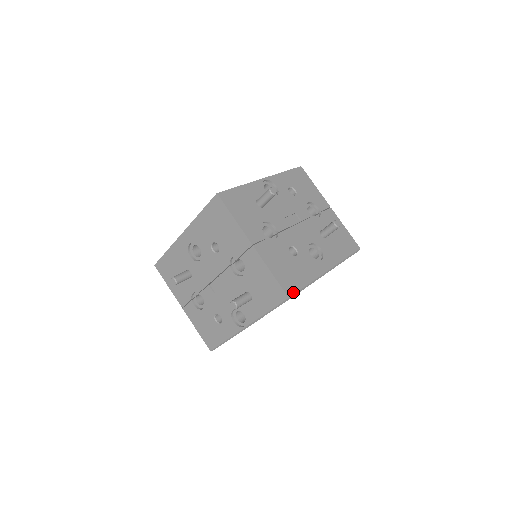
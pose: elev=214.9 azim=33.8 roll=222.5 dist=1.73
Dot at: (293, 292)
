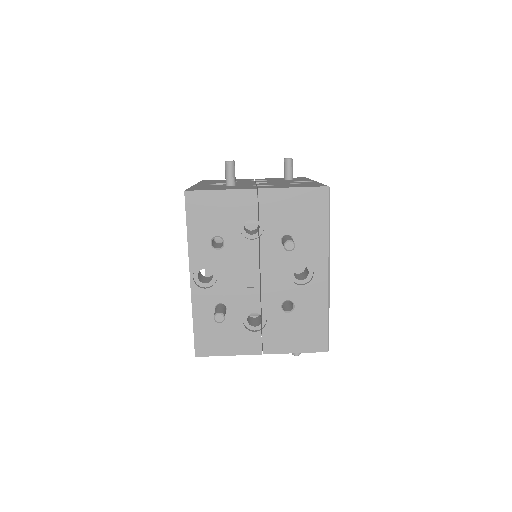
Dot at: (325, 342)
